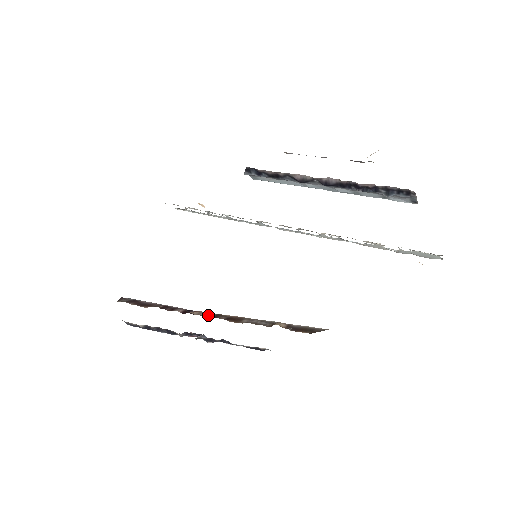
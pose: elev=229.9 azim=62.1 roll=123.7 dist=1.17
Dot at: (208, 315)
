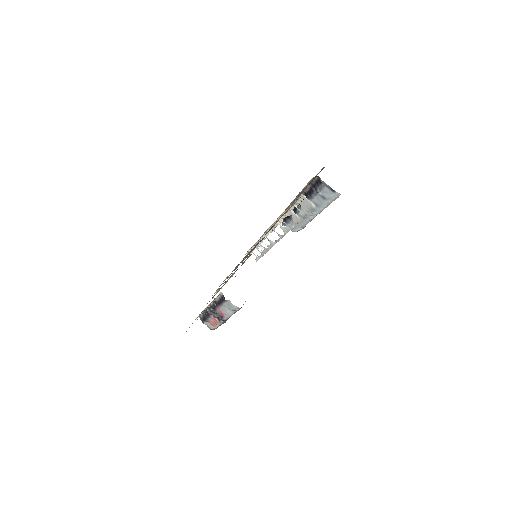
Dot at: occluded
